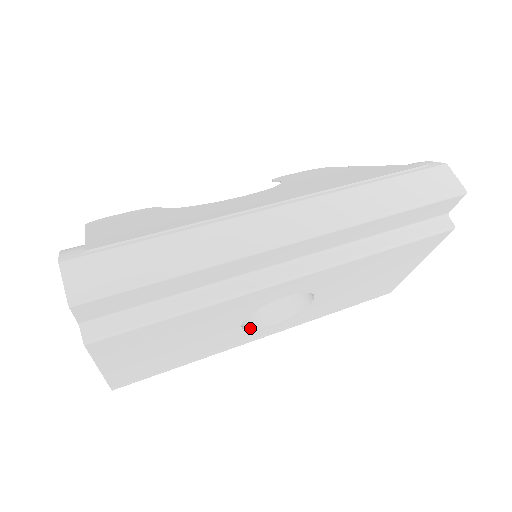
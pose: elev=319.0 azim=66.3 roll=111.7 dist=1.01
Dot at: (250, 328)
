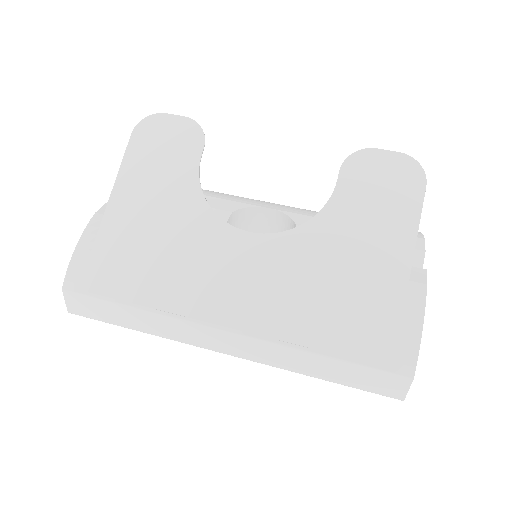
Dot at: occluded
